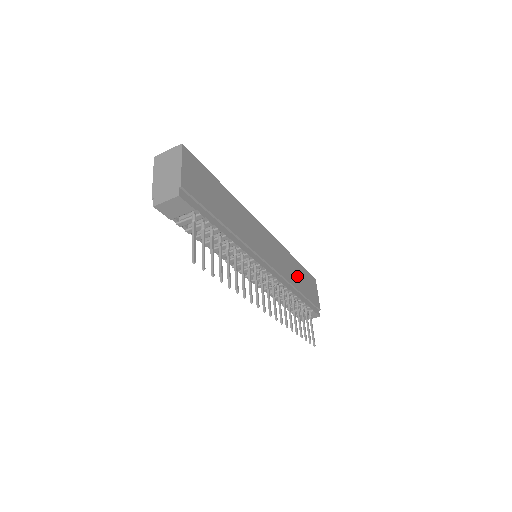
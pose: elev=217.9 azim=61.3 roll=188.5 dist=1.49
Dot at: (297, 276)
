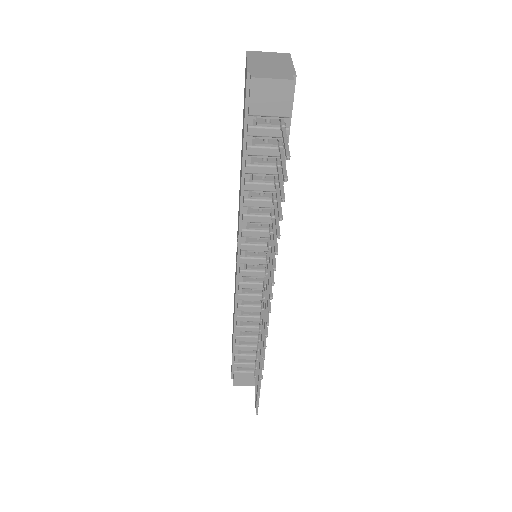
Dot at: occluded
